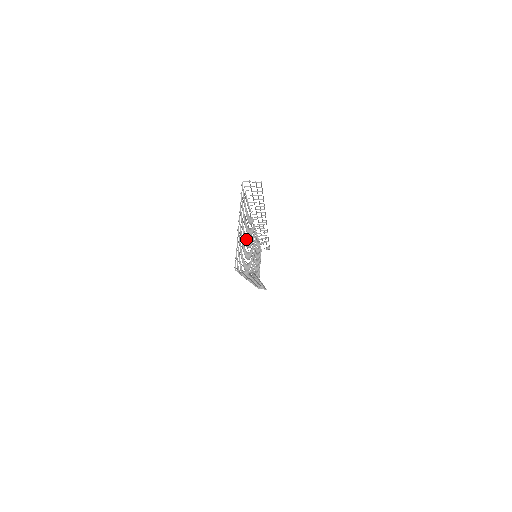
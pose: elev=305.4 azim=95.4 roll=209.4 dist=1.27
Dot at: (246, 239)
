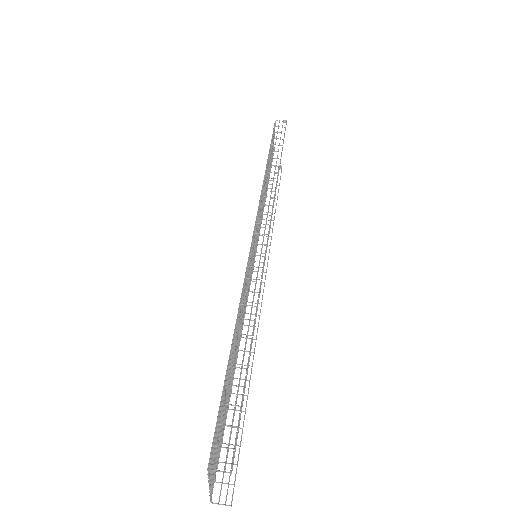
Dot at: (231, 372)
